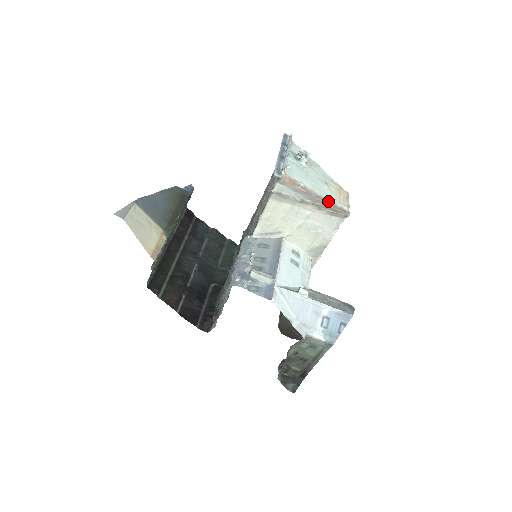
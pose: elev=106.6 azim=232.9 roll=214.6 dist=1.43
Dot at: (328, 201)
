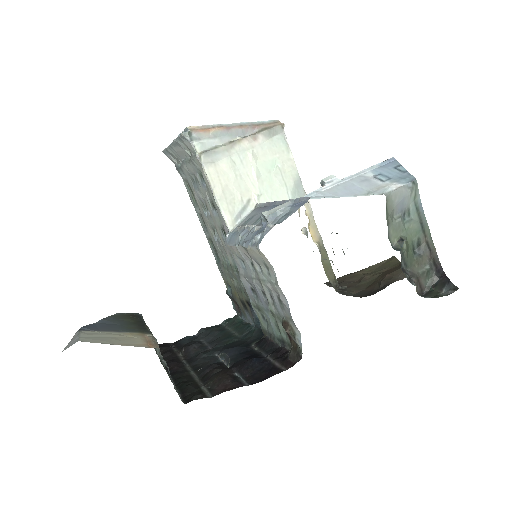
Dot at: (253, 124)
